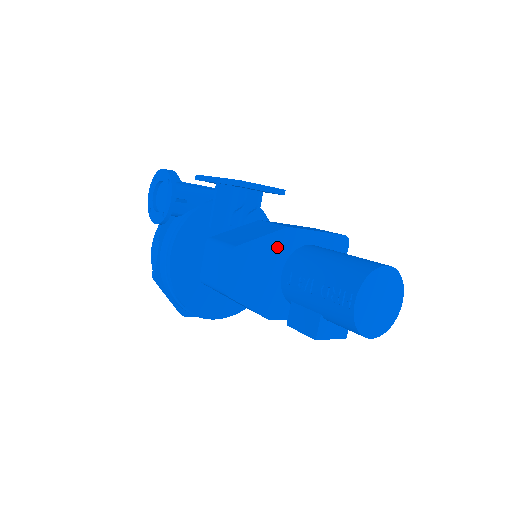
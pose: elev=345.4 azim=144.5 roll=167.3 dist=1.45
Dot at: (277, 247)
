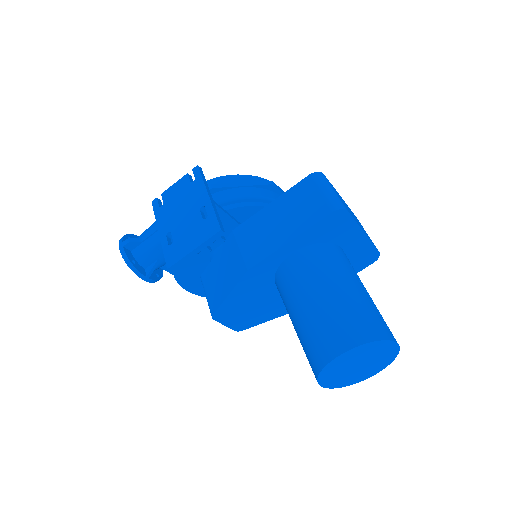
Dot at: (253, 285)
